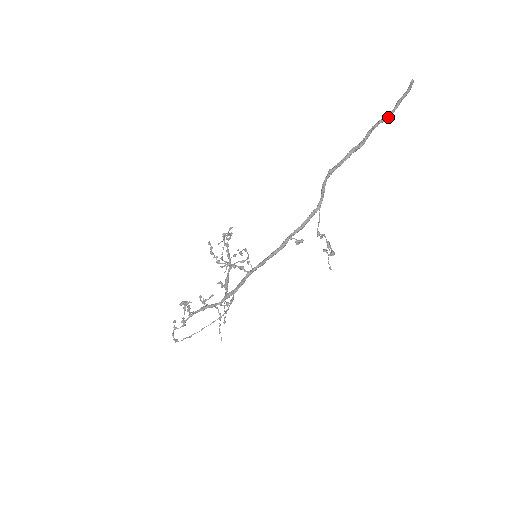
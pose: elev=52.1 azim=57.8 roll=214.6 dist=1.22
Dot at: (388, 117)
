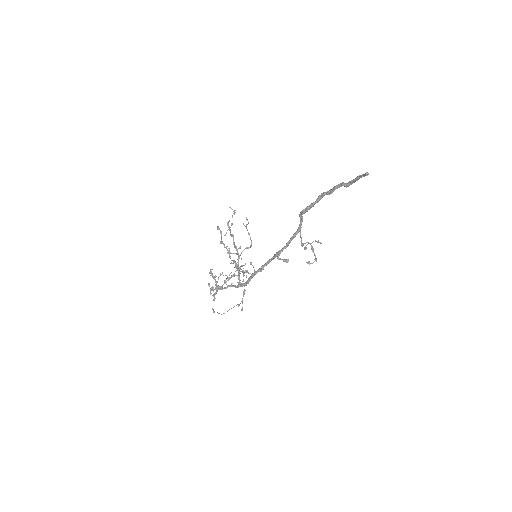
Dot at: (349, 185)
